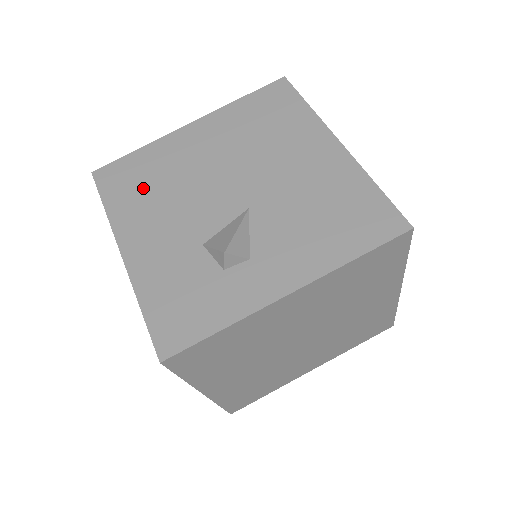
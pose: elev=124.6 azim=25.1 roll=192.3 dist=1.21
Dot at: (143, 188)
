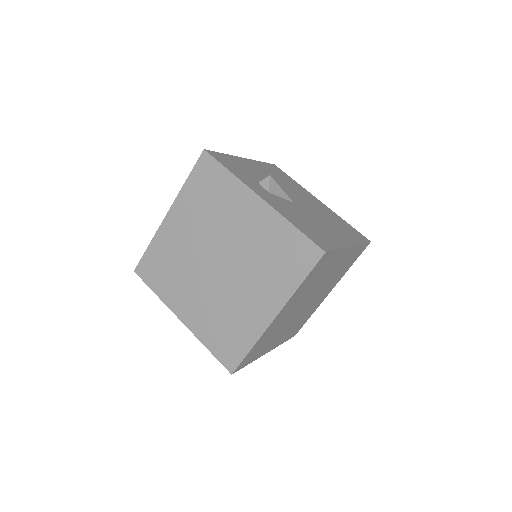
Dot at: (279, 176)
